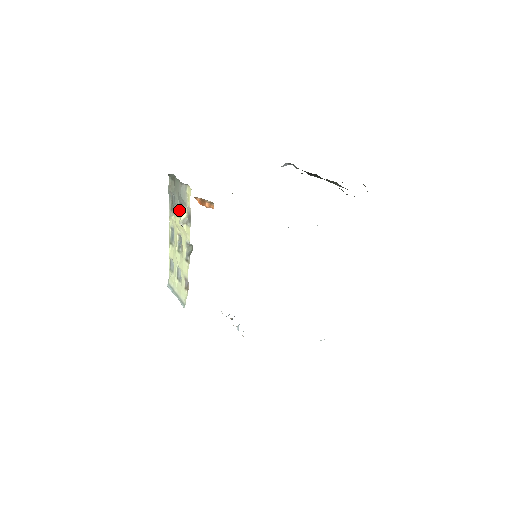
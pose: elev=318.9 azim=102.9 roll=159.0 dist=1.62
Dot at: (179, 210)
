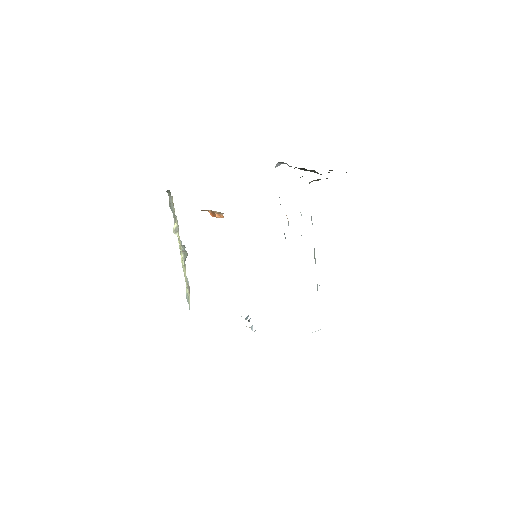
Dot at: occluded
